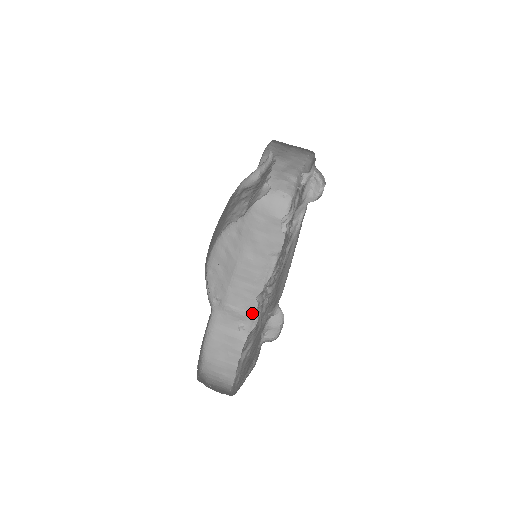
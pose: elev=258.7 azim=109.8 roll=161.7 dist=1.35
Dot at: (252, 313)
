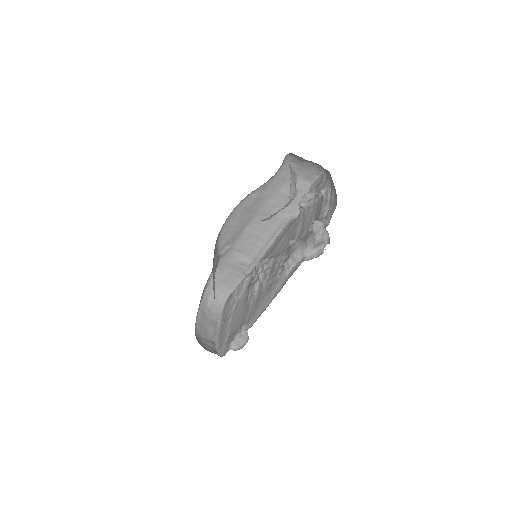
Dot at: (253, 258)
